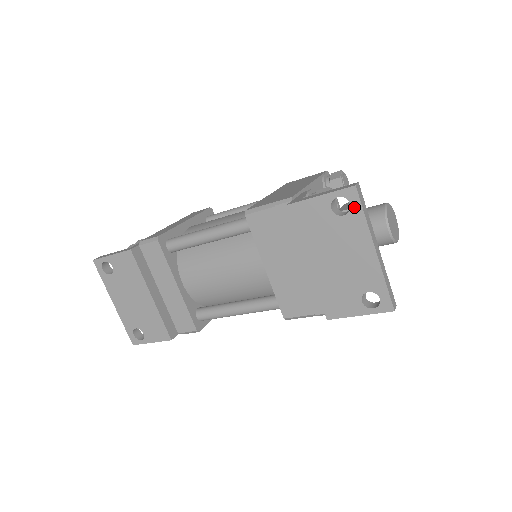
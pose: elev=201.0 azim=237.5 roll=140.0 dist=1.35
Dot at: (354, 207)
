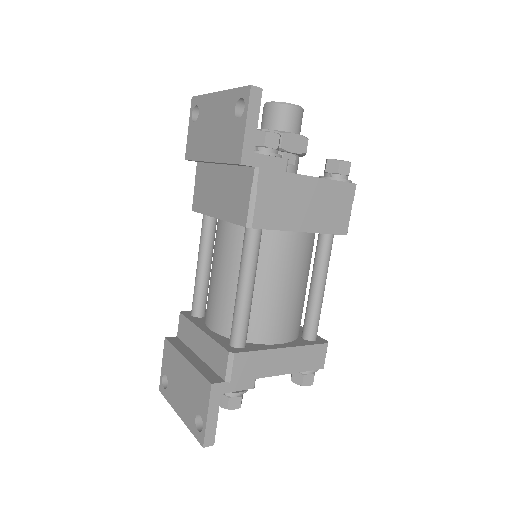
Dot at: (198, 102)
